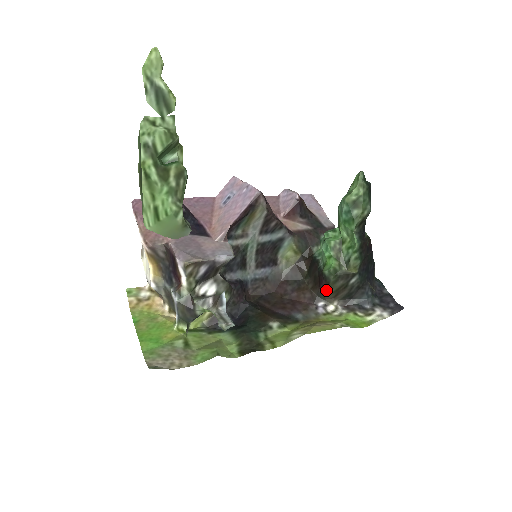
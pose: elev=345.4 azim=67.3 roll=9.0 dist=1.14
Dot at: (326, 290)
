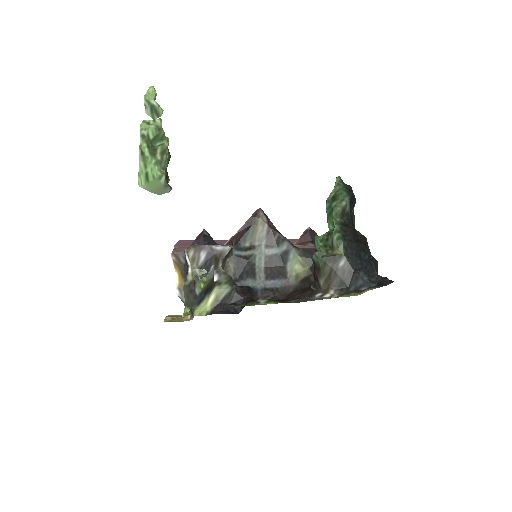
Dot at: (320, 279)
